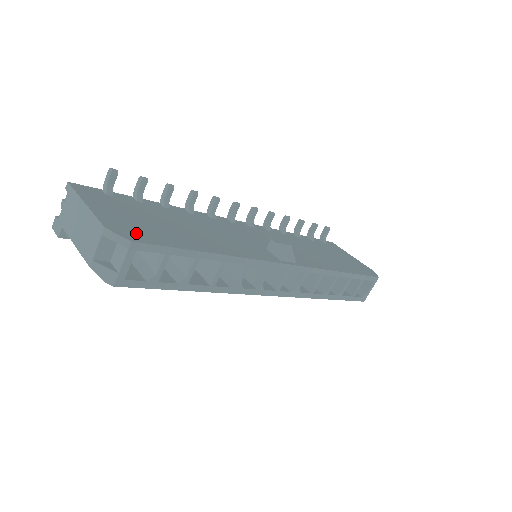
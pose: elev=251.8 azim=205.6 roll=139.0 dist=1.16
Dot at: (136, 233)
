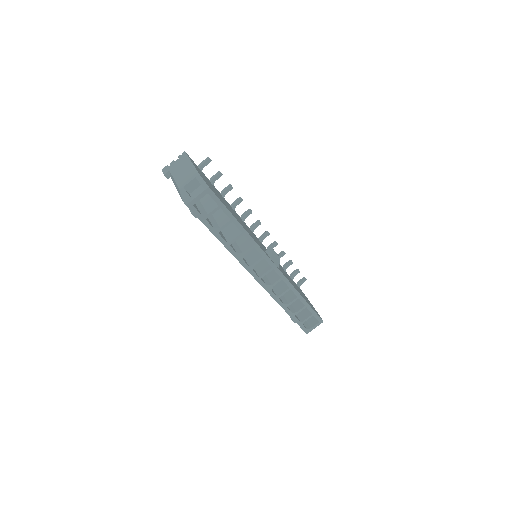
Dot at: (210, 187)
